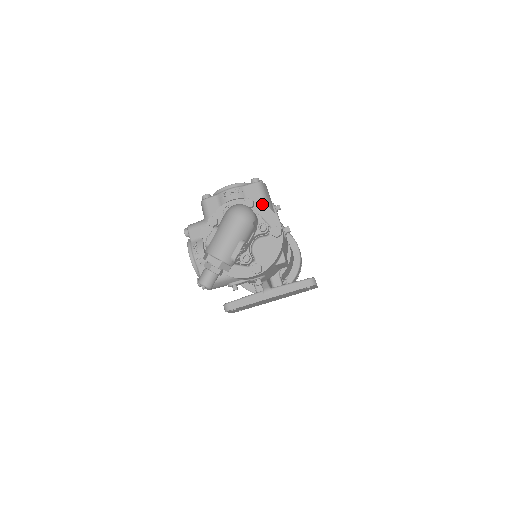
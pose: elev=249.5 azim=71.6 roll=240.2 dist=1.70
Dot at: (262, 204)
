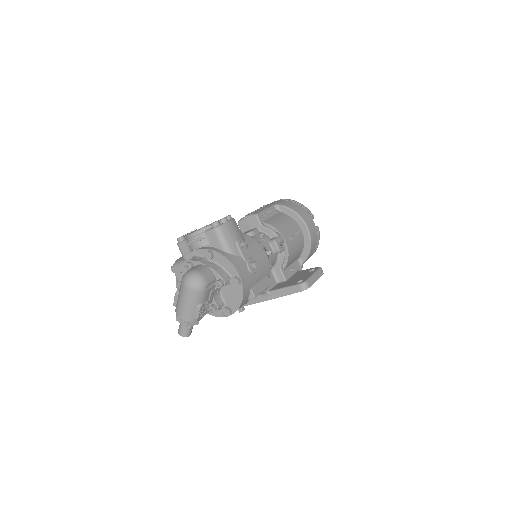
Dot at: (220, 254)
